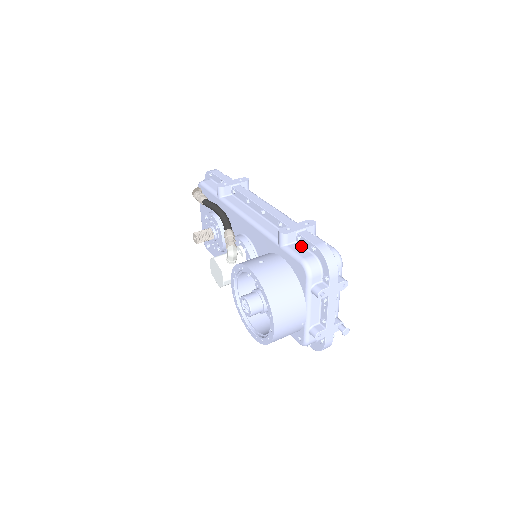
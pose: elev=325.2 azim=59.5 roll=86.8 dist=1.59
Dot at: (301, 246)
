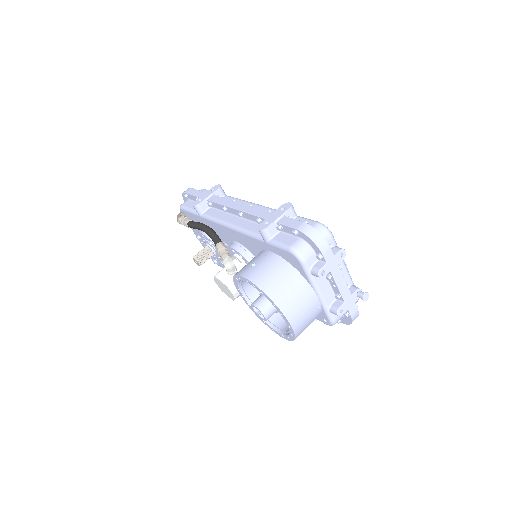
Dot at: (285, 234)
